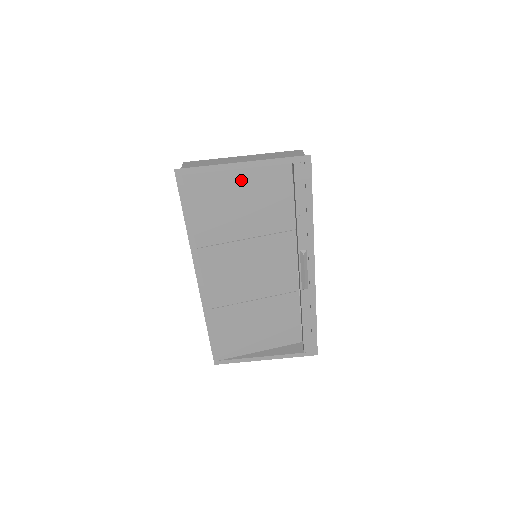
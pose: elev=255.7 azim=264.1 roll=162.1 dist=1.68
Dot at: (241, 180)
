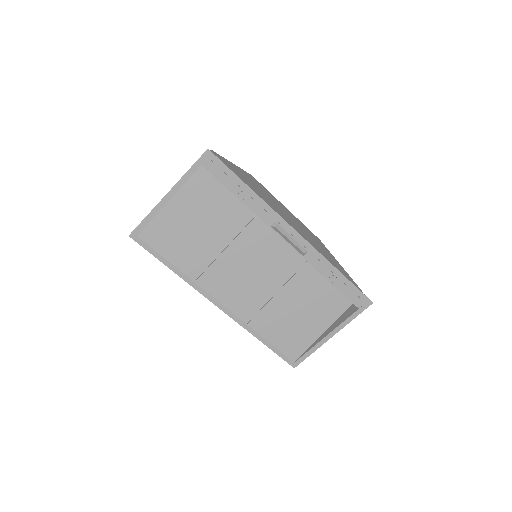
Dot at: (182, 207)
